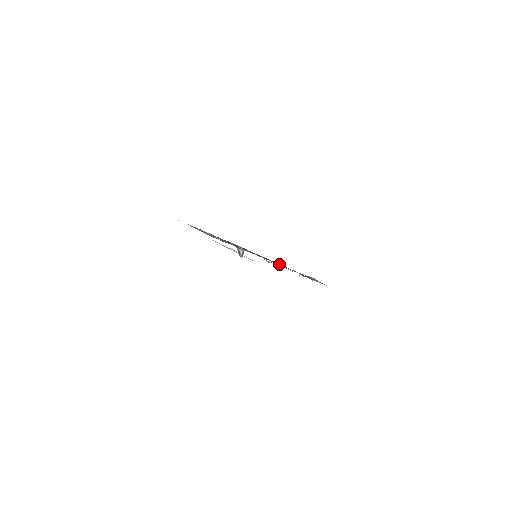
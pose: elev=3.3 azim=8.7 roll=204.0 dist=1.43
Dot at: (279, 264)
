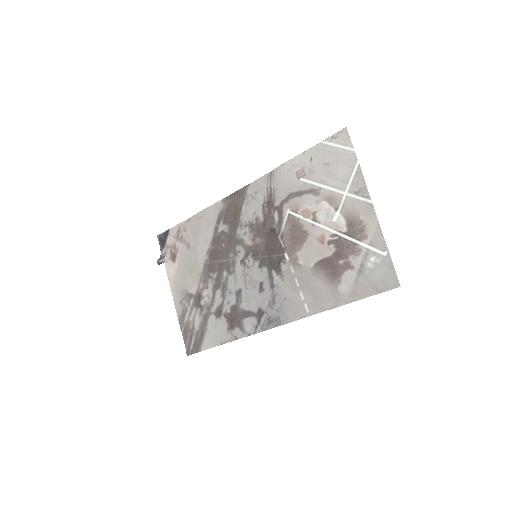
Dot at: (277, 275)
